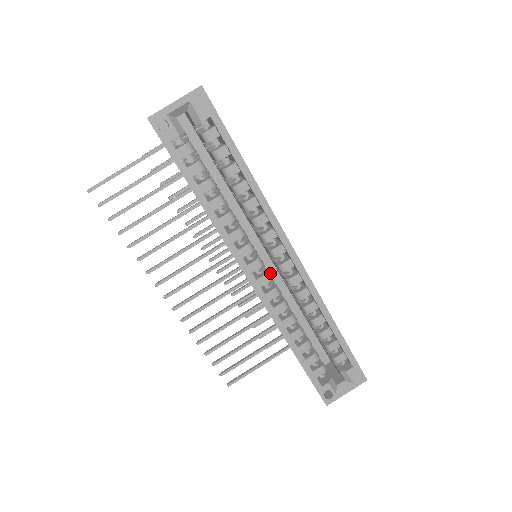
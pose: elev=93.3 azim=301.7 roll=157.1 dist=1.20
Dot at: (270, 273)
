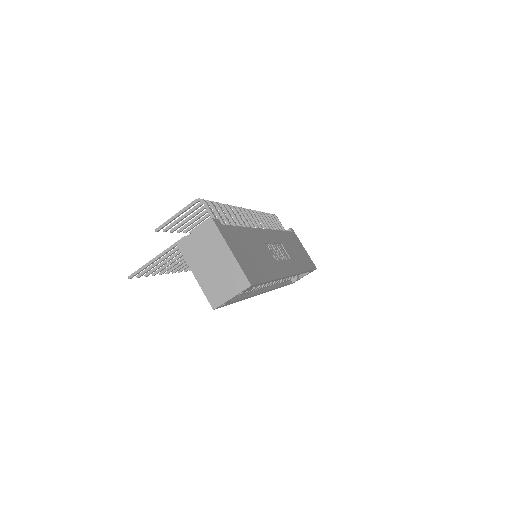
Dot at: occluded
